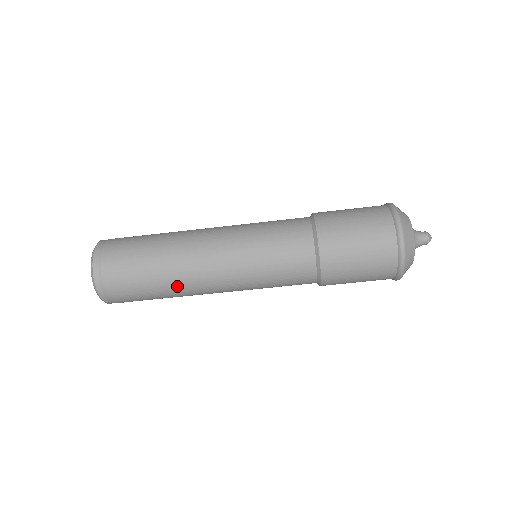
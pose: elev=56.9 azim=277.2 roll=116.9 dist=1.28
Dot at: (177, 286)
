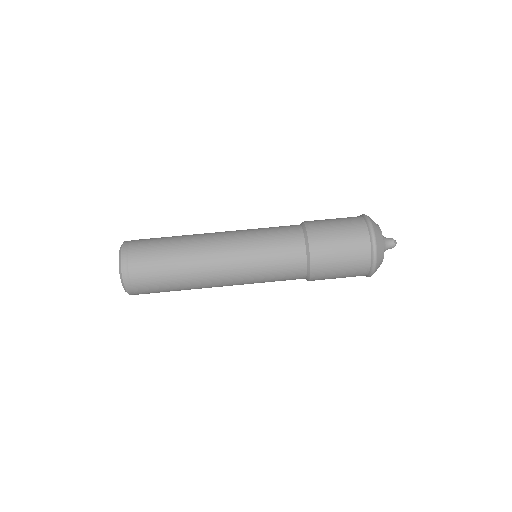
Dot at: (189, 258)
